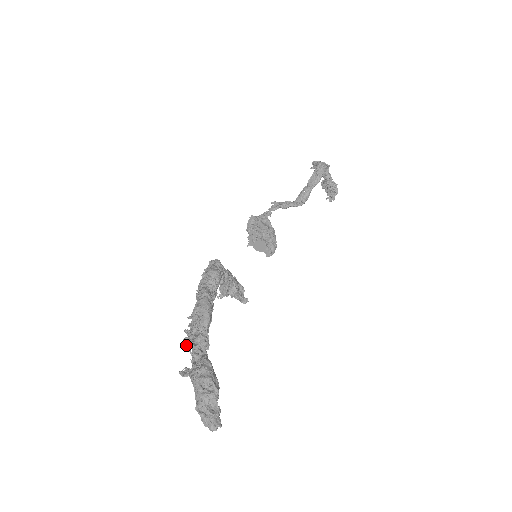
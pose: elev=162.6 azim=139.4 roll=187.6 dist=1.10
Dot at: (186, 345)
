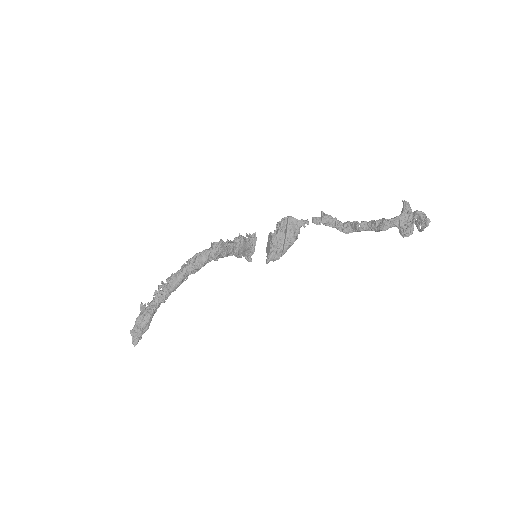
Dot at: (154, 292)
